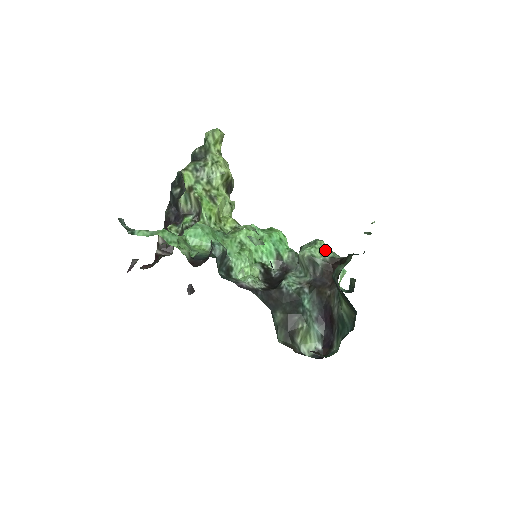
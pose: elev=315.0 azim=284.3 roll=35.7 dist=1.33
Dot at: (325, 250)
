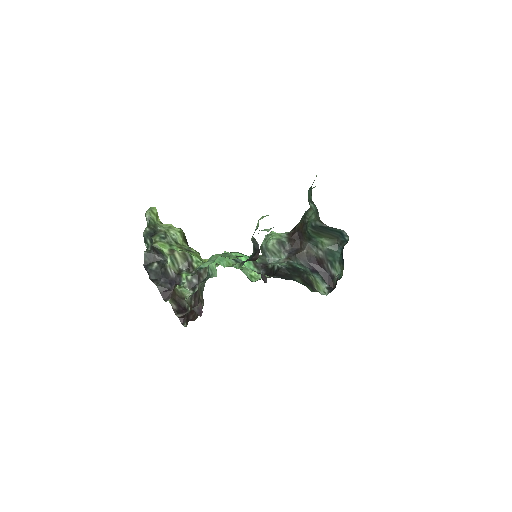
Dot at: (279, 233)
